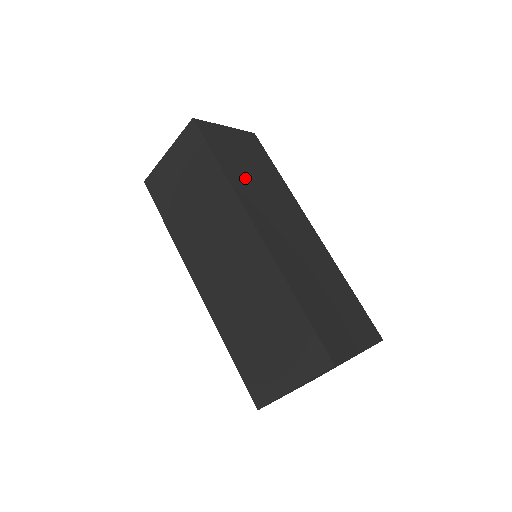
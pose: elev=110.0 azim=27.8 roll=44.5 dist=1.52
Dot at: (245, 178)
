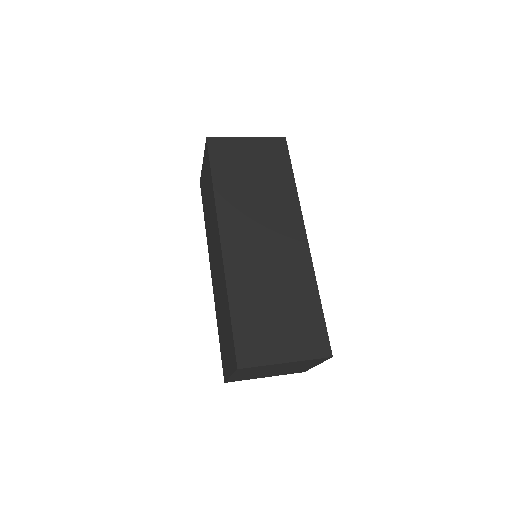
Dot at: occluded
